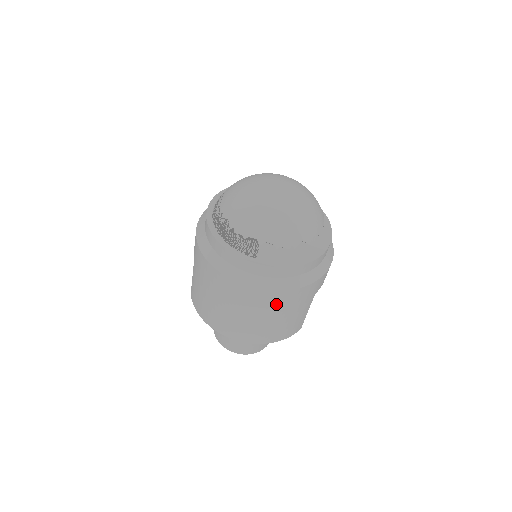
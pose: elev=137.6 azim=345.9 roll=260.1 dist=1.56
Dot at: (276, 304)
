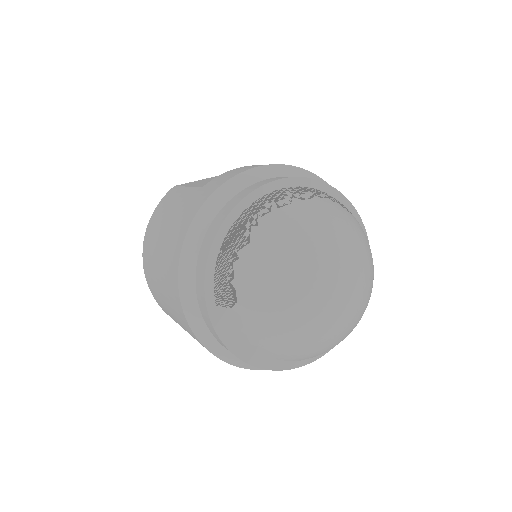
Dot at: occluded
